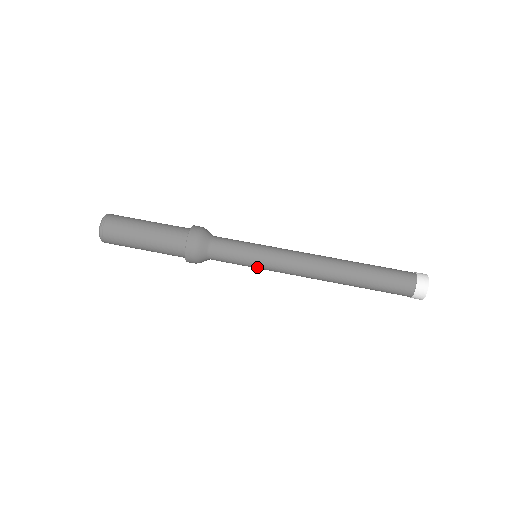
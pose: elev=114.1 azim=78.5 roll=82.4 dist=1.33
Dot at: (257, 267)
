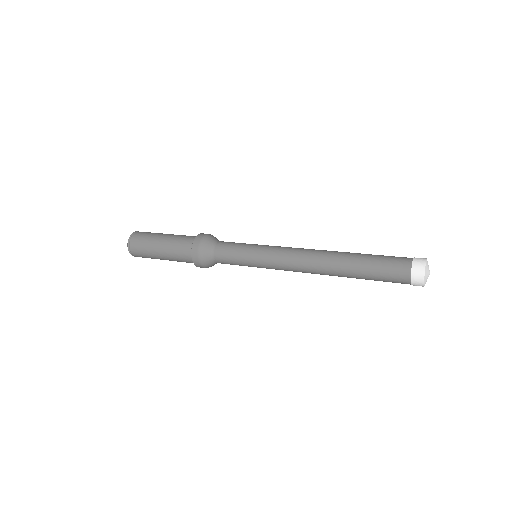
Dot at: (256, 266)
